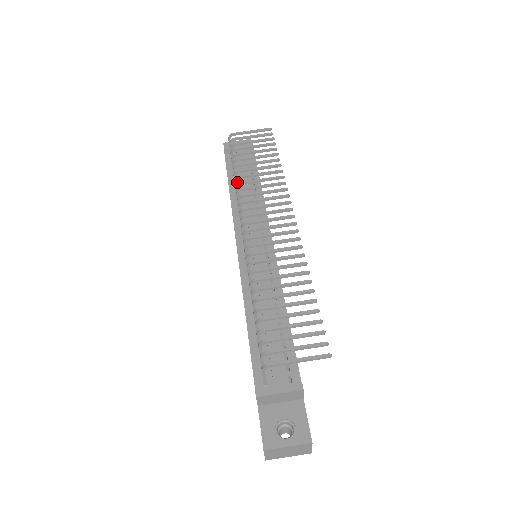
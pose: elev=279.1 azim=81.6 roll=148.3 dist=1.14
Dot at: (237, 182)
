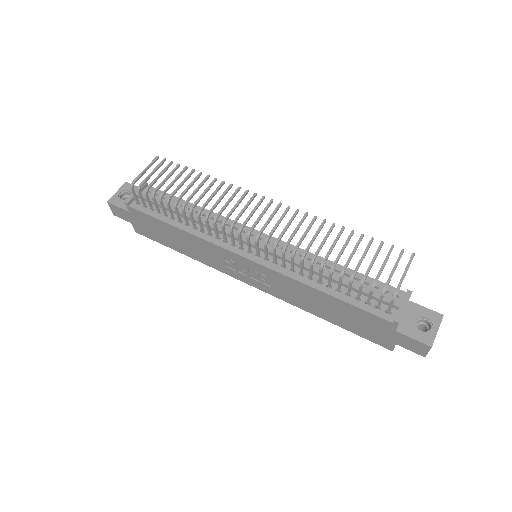
Dot at: (175, 218)
